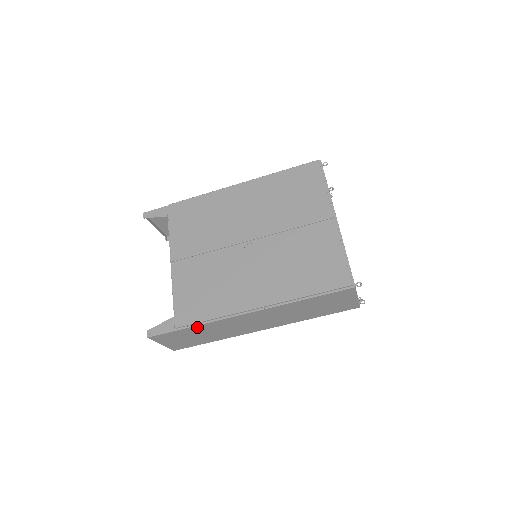
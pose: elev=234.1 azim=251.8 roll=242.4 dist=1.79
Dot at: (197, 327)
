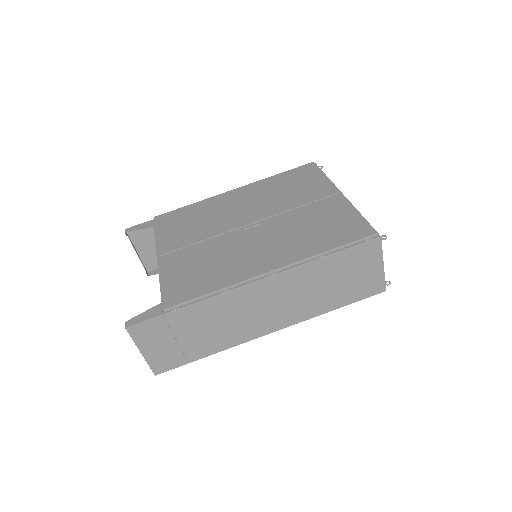
Dot at: (192, 310)
